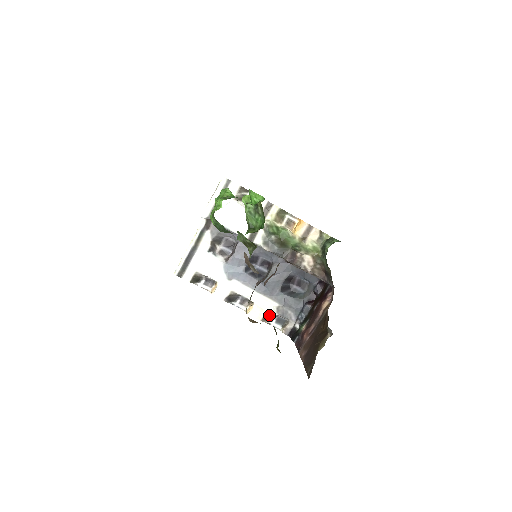
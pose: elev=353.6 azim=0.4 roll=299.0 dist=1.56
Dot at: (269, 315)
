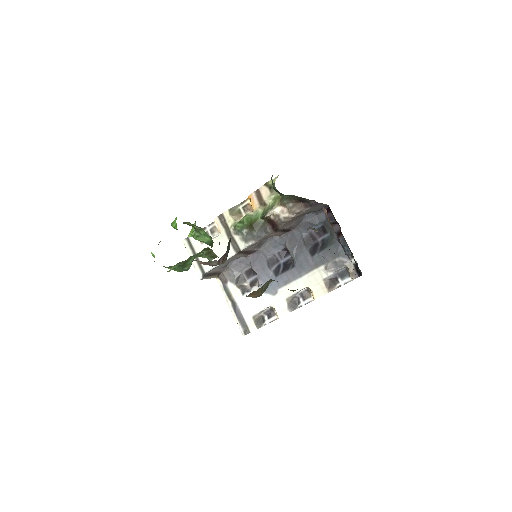
Dot at: (329, 281)
